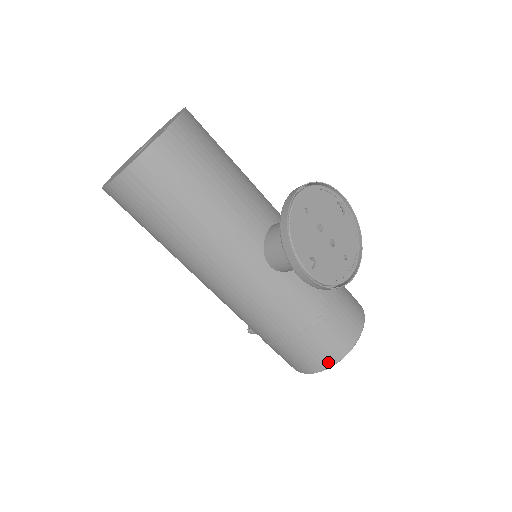
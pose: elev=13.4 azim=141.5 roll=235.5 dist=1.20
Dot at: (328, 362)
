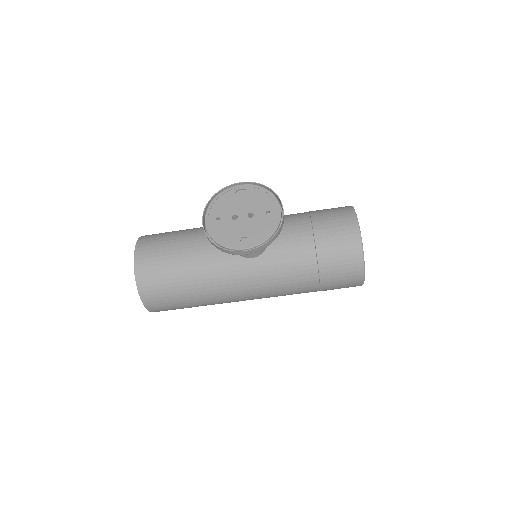
Dot at: (358, 265)
